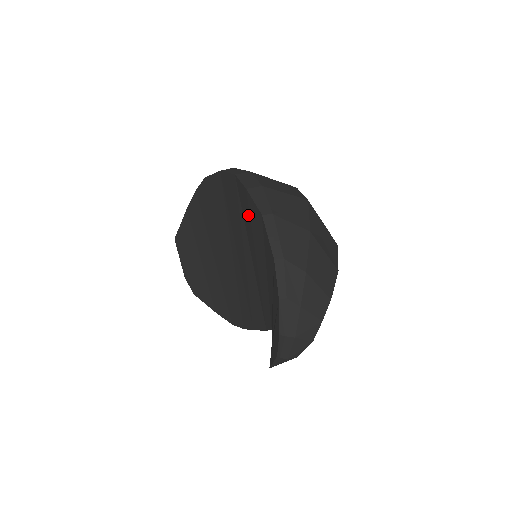
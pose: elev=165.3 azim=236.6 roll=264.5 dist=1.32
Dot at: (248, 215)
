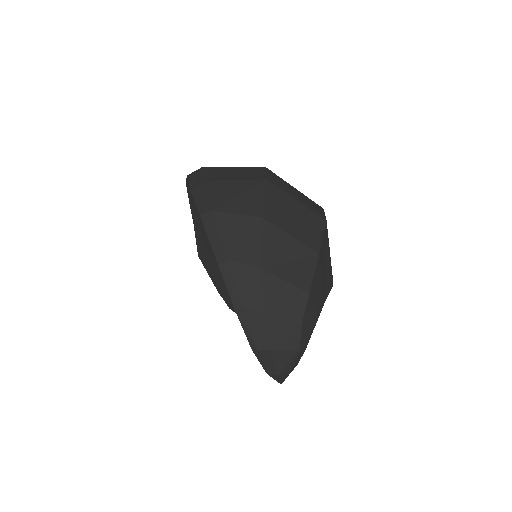
Dot at: occluded
